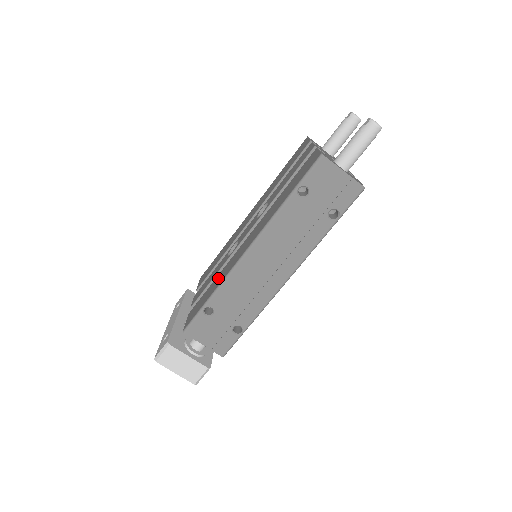
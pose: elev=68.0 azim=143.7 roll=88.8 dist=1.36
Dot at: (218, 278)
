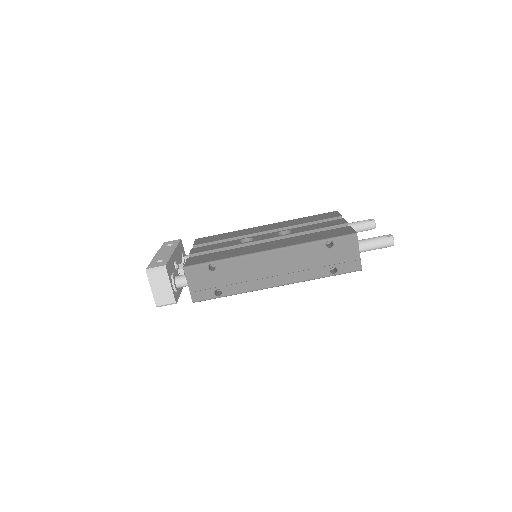
Dot at: (231, 252)
